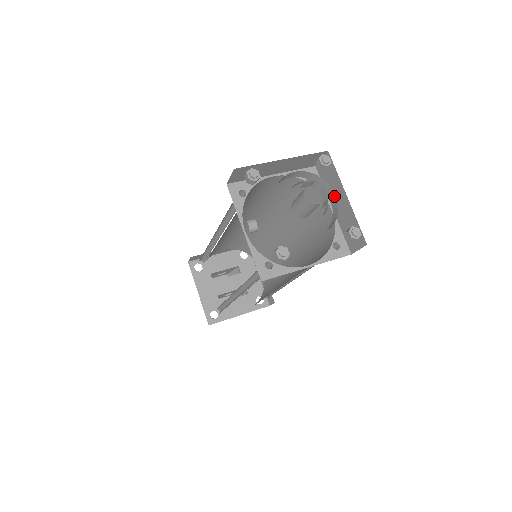
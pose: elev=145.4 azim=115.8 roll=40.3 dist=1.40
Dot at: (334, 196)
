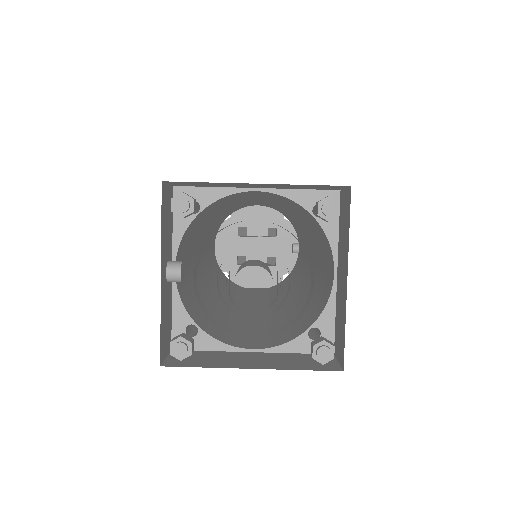
Dot at: (313, 280)
